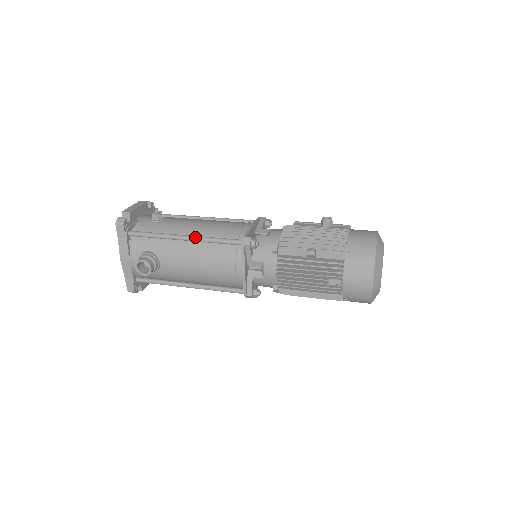
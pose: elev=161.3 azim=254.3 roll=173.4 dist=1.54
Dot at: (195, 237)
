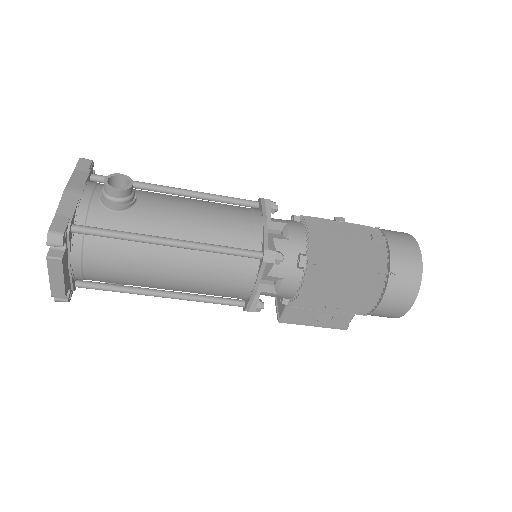
Dot at: (195, 191)
